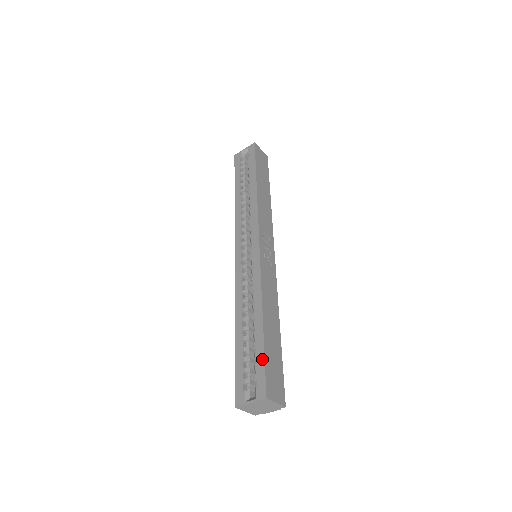
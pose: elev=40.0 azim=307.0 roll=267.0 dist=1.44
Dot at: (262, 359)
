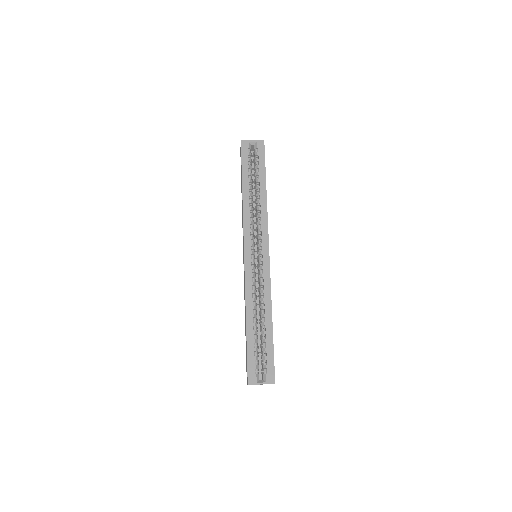
Dot at: (272, 354)
